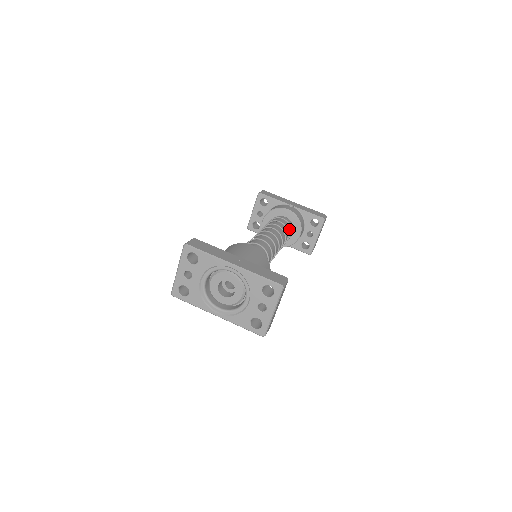
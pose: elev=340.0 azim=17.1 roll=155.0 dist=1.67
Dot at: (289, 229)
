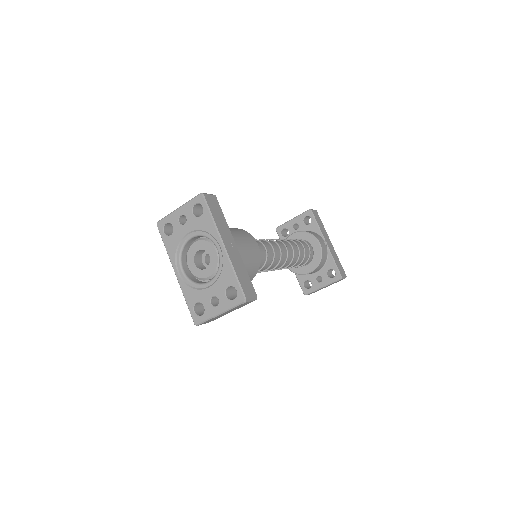
Dot at: (306, 260)
